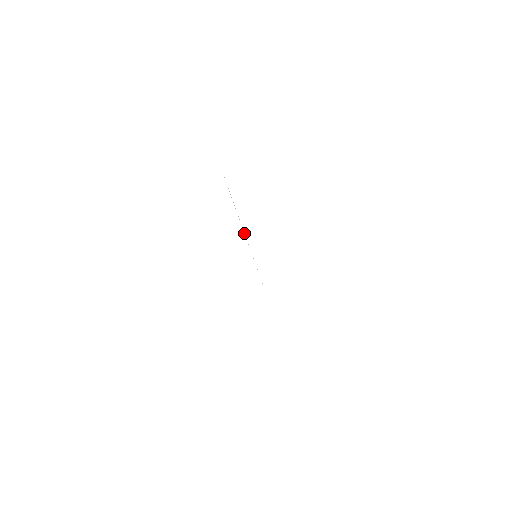
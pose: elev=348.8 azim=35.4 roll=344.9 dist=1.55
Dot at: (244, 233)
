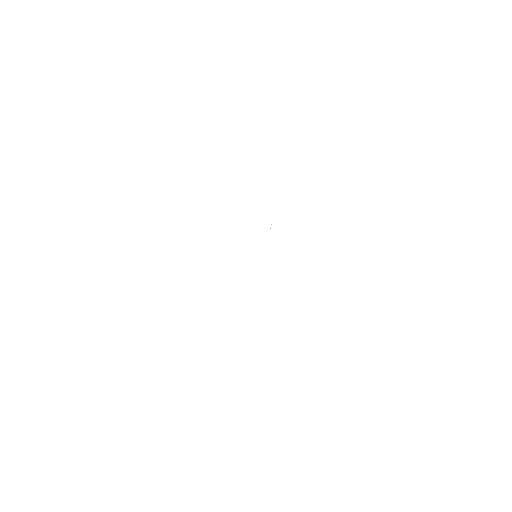
Dot at: occluded
